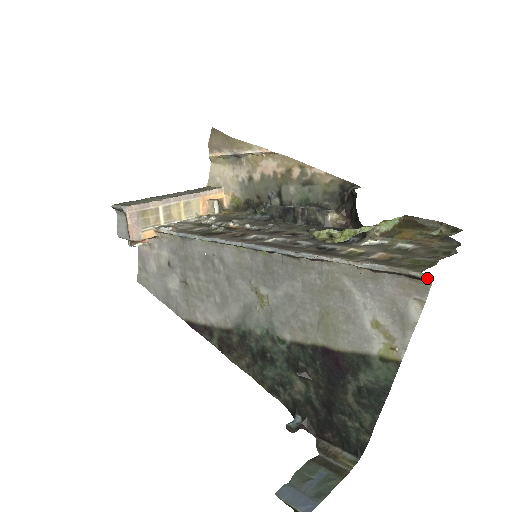
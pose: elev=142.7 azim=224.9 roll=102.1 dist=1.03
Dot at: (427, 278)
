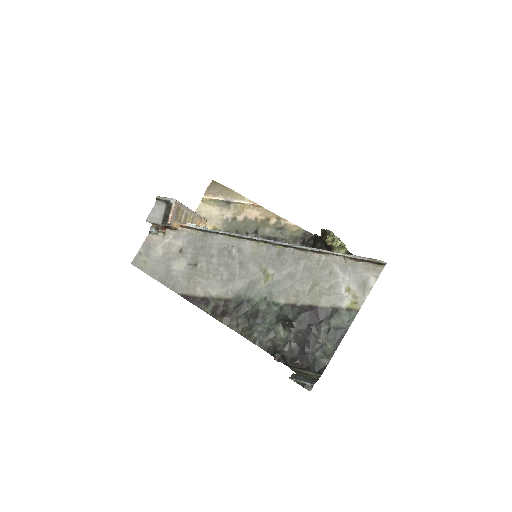
Dot at: (384, 263)
